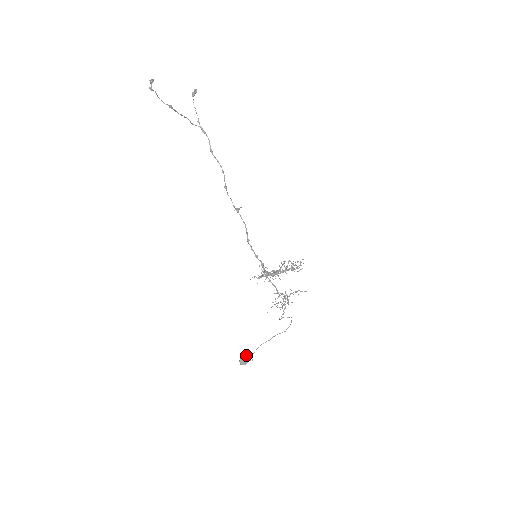
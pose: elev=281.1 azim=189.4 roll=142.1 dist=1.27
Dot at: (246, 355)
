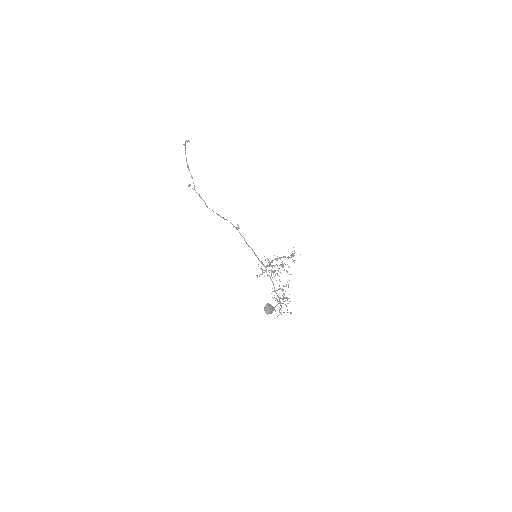
Dot at: (270, 304)
